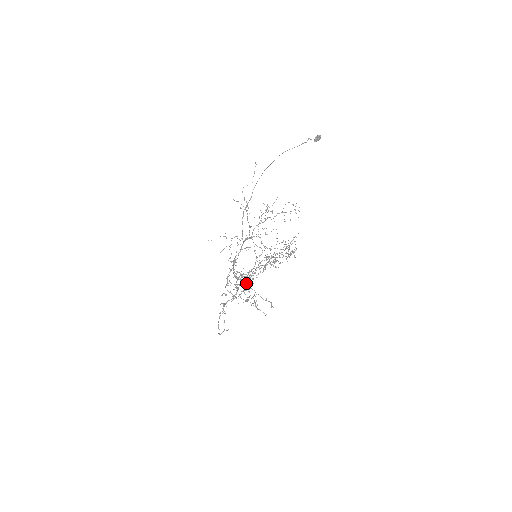
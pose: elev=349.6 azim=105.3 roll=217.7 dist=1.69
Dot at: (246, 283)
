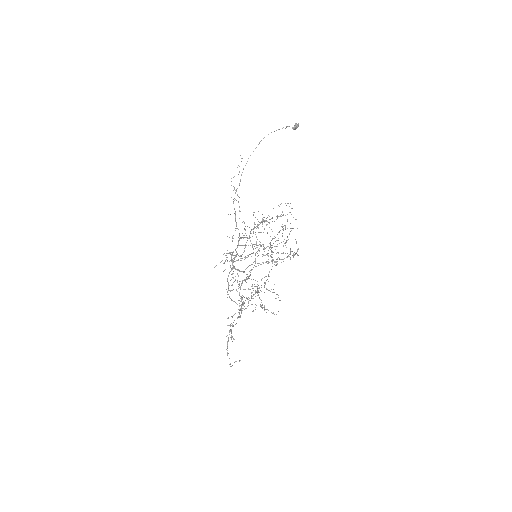
Dot at: (247, 274)
